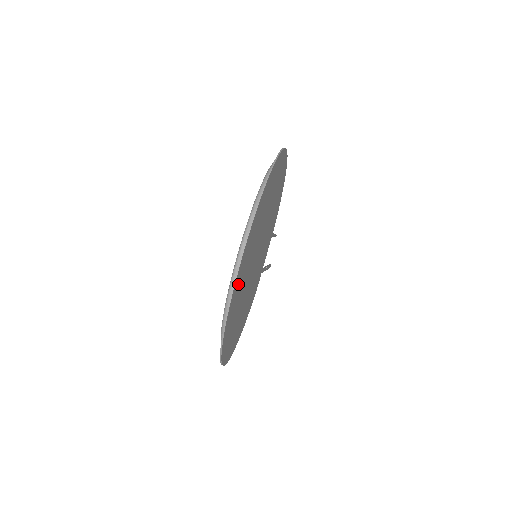
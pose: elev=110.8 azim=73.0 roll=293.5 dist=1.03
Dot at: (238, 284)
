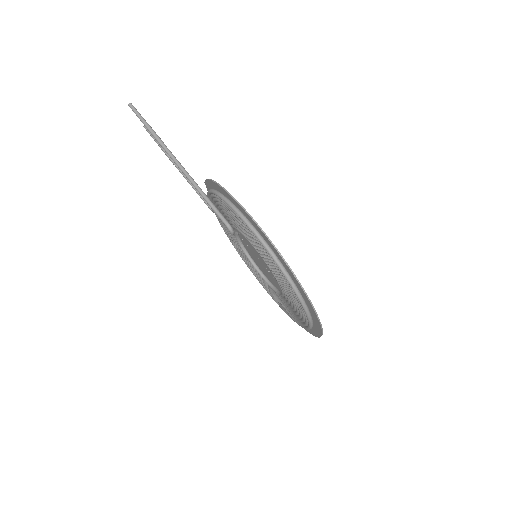
Dot at: occluded
